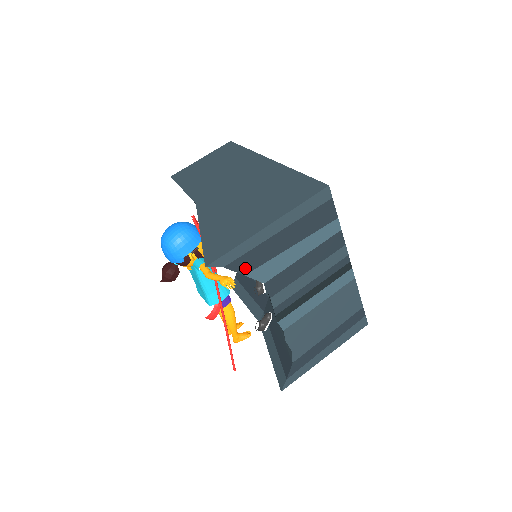
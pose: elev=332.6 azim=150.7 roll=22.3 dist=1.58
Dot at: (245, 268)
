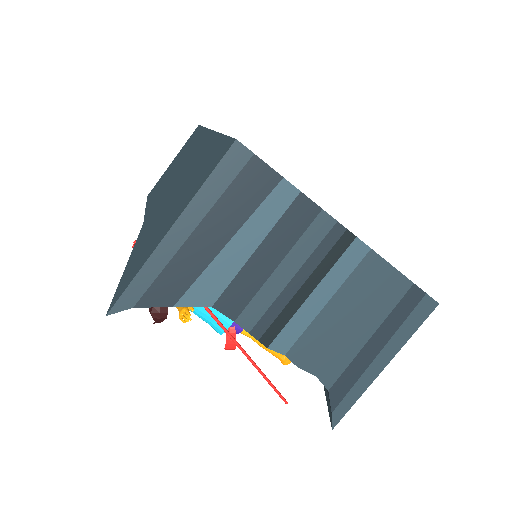
Dot at: (168, 298)
